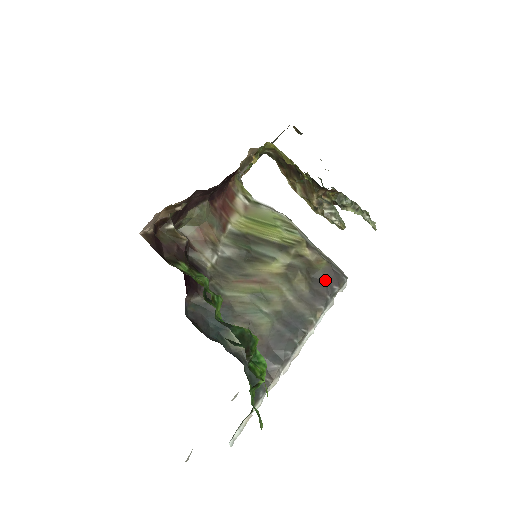
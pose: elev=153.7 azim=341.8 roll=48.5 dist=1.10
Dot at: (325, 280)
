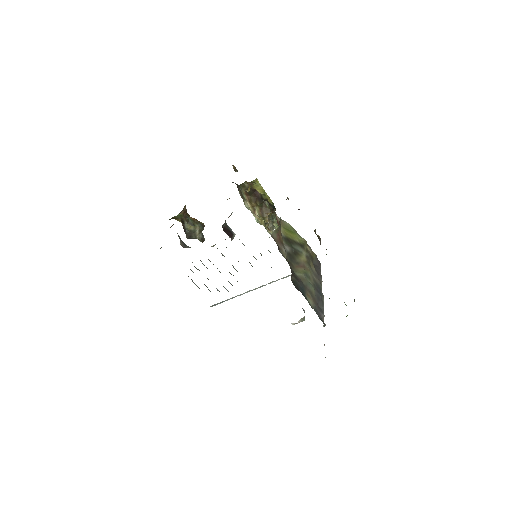
Dot at: (317, 265)
